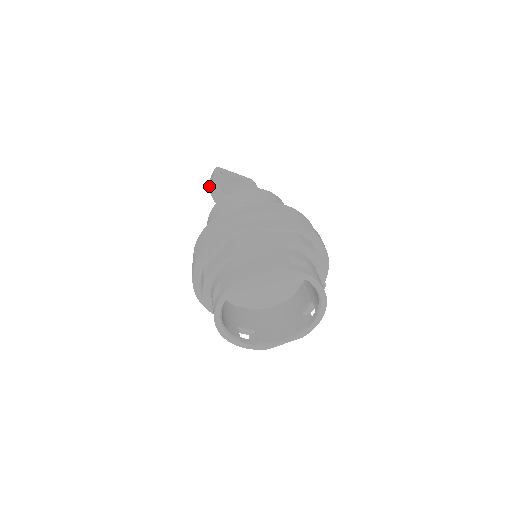
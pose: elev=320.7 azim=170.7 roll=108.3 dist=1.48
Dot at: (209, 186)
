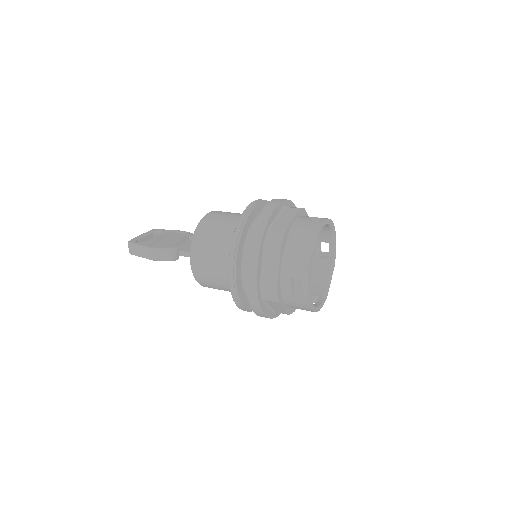
Dot at: (147, 258)
